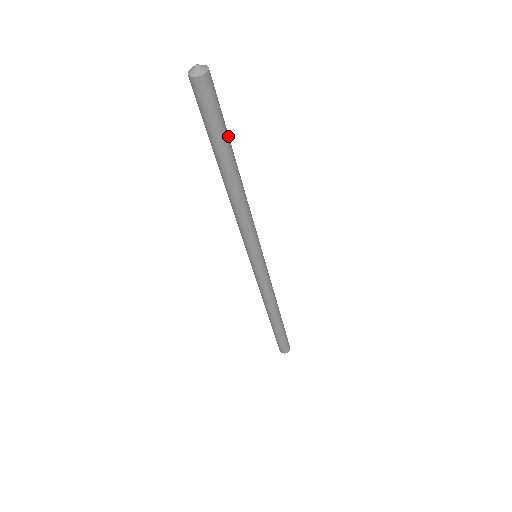
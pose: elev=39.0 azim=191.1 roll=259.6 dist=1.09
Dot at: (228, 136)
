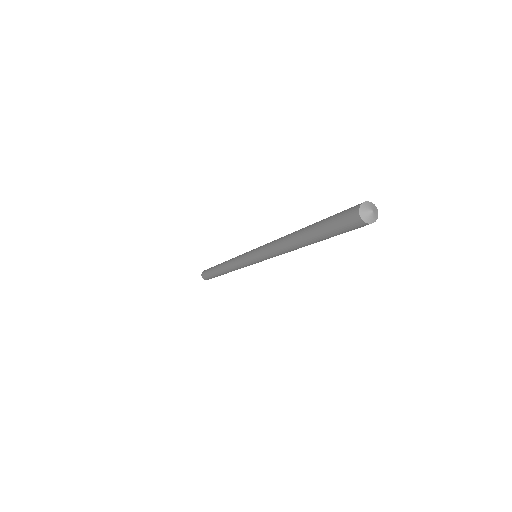
Dot at: occluded
